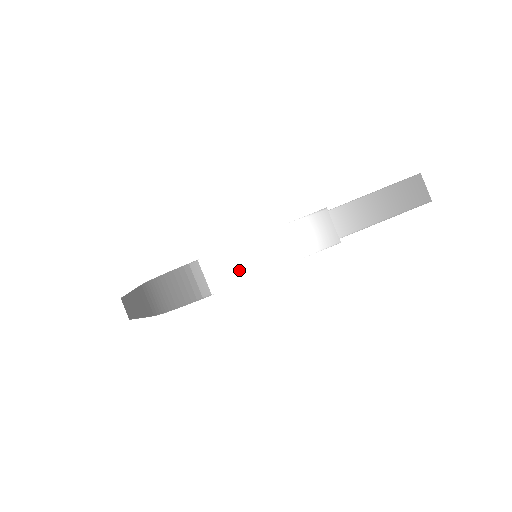
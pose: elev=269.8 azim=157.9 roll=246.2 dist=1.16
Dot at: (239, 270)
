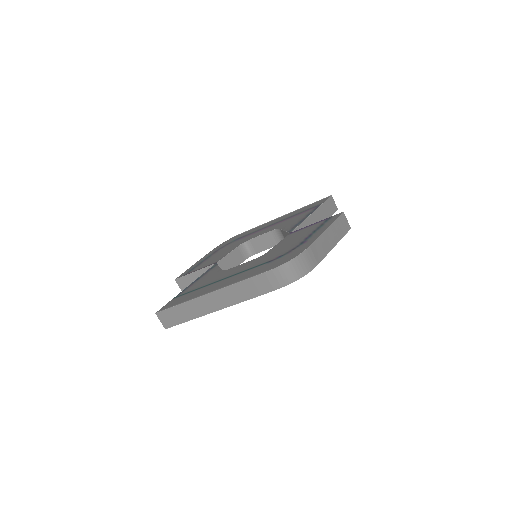
Dot at: (324, 249)
